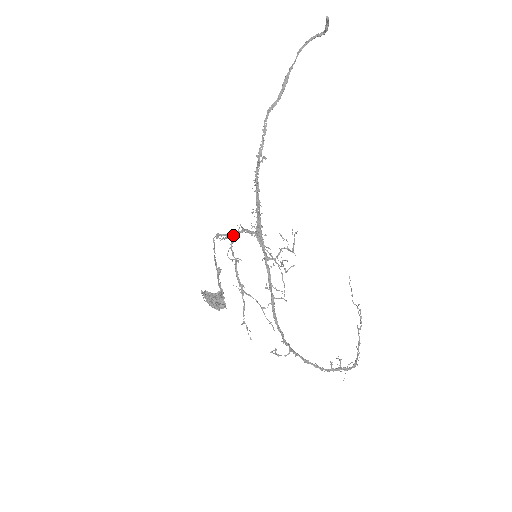
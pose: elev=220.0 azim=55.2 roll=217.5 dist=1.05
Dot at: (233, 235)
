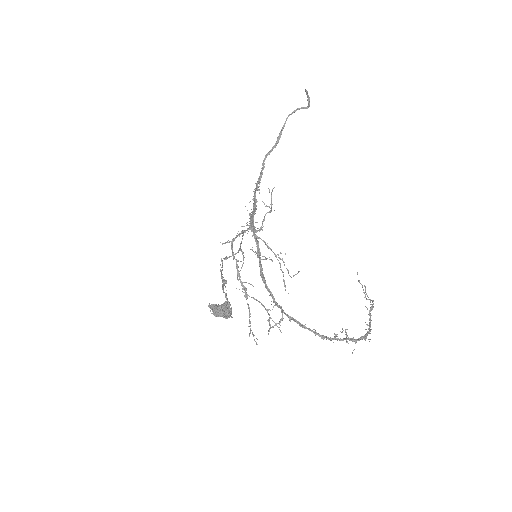
Dot at: (233, 239)
